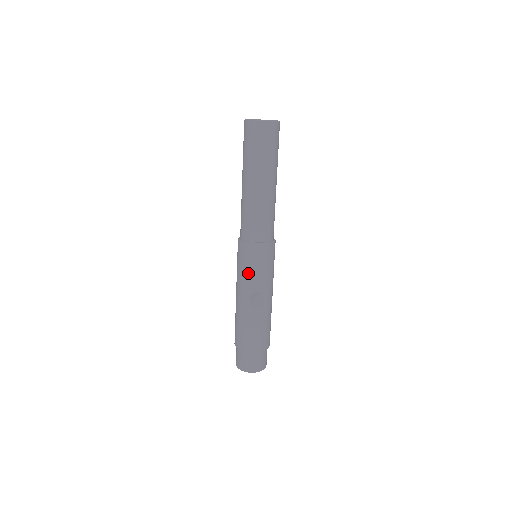
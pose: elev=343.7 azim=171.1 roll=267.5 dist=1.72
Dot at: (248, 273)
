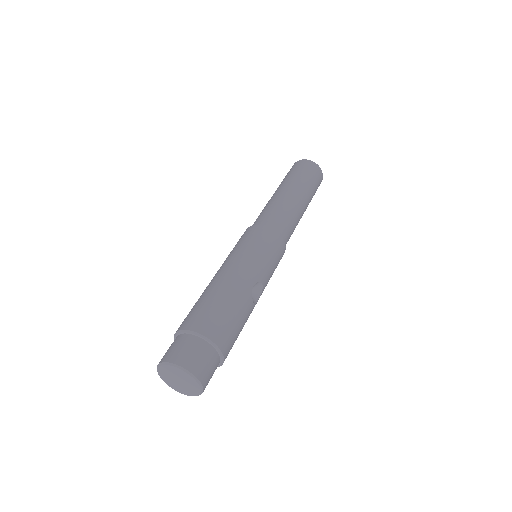
Dot at: (266, 258)
